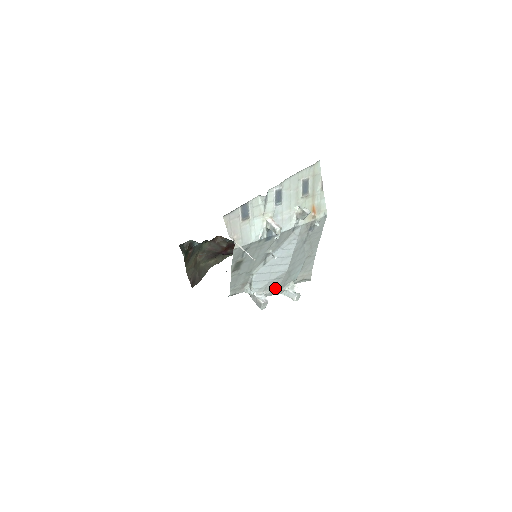
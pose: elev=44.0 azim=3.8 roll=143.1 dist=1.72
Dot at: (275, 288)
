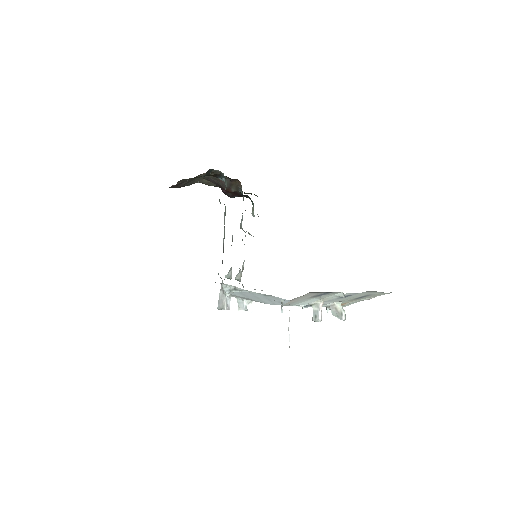
Dot at: (242, 298)
